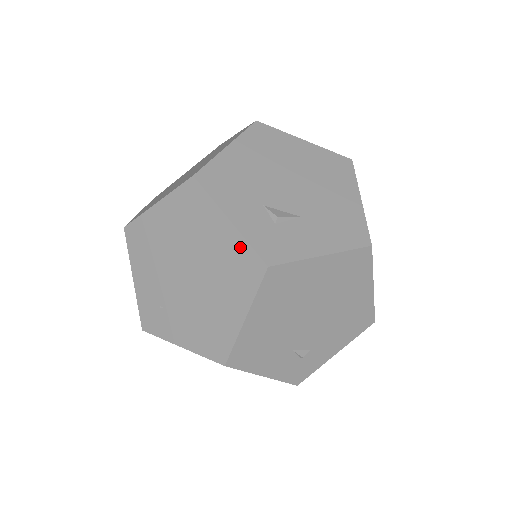
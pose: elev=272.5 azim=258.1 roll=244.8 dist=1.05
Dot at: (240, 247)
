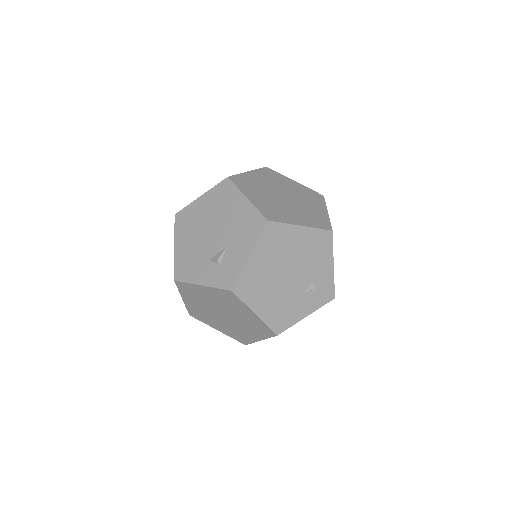
Dot at: (217, 292)
